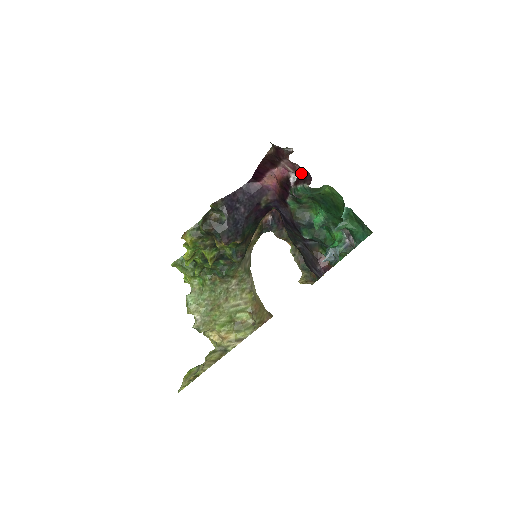
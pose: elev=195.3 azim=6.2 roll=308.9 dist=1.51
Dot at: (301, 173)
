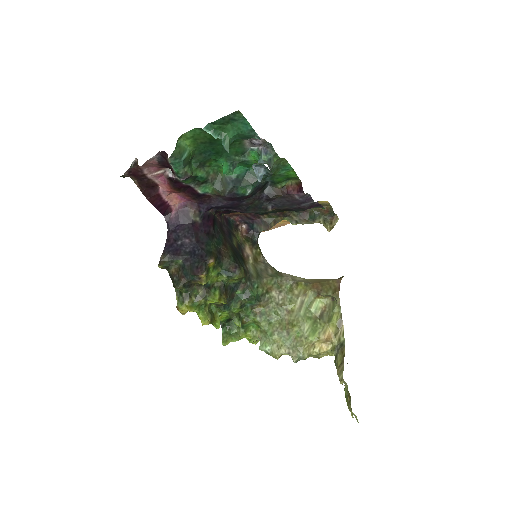
Dot at: (160, 161)
